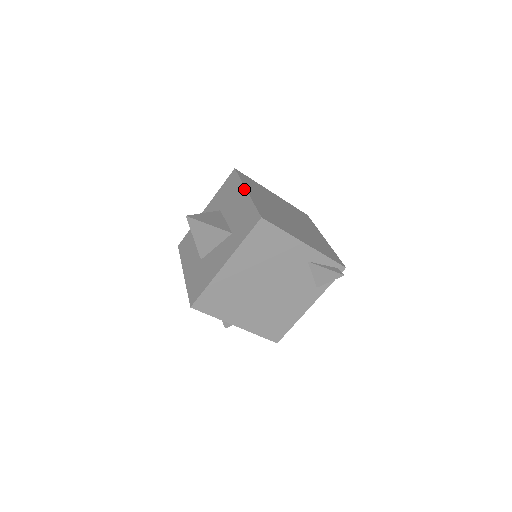
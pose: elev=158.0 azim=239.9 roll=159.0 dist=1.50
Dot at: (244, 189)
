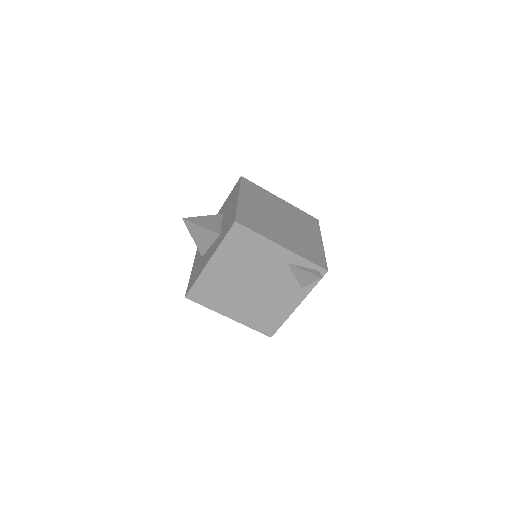
Dot at: (237, 195)
